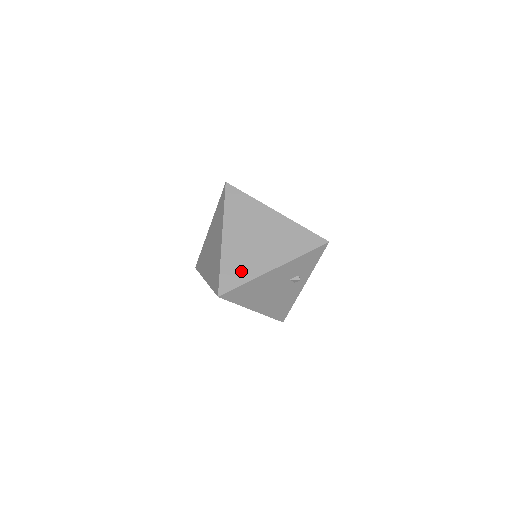
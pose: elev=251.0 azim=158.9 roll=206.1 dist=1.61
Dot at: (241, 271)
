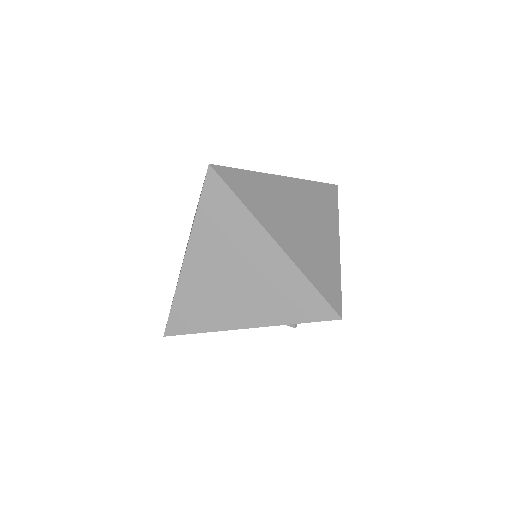
Dot at: (200, 315)
